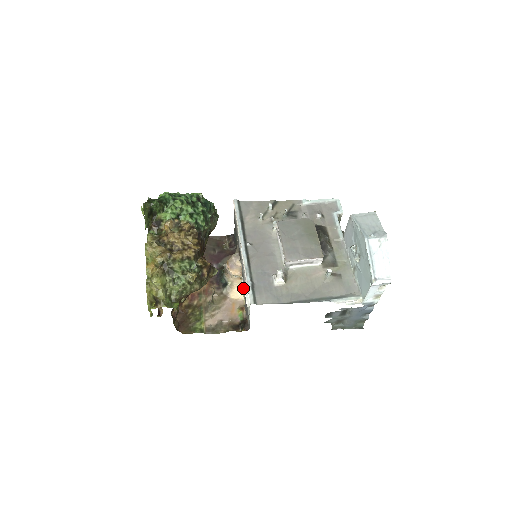
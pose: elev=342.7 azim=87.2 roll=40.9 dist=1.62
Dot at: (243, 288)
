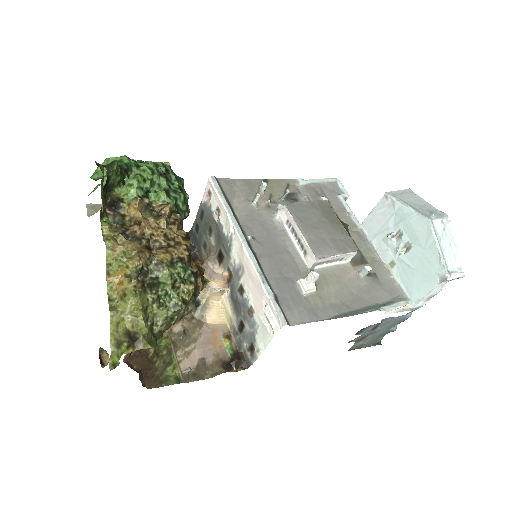
Dot at: (227, 306)
